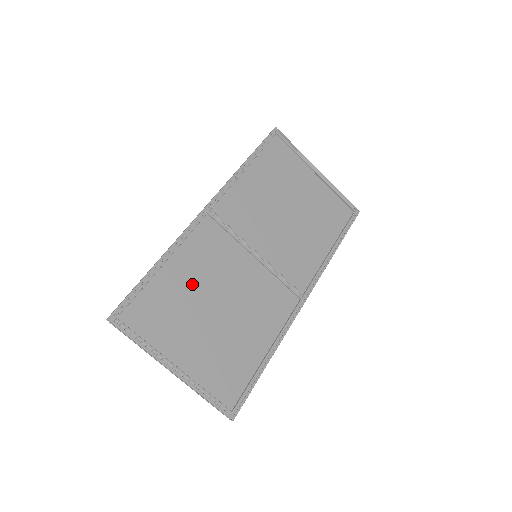
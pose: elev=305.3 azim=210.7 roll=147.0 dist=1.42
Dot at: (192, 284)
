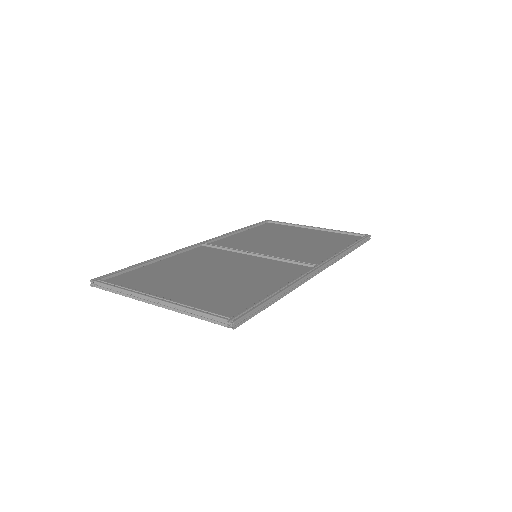
Dot at: (185, 267)
